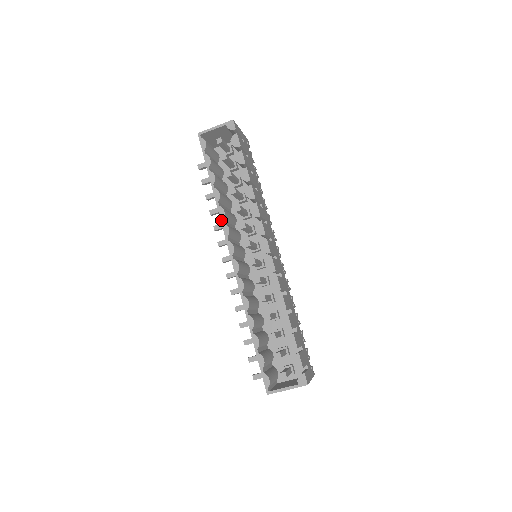
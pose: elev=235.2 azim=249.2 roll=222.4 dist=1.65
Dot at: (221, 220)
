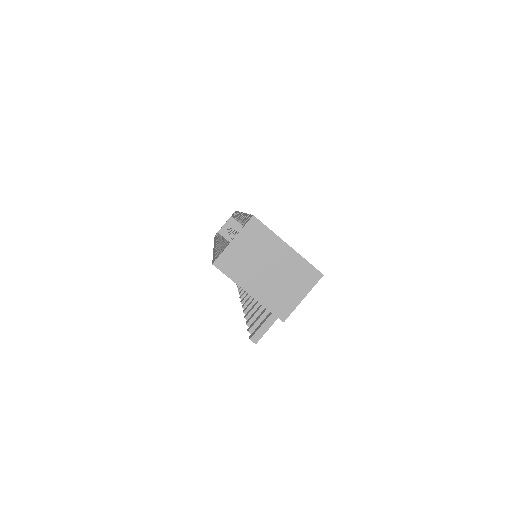
Dot at: occluded
